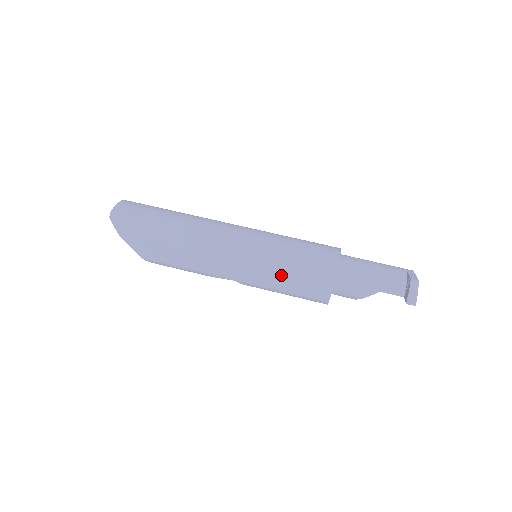
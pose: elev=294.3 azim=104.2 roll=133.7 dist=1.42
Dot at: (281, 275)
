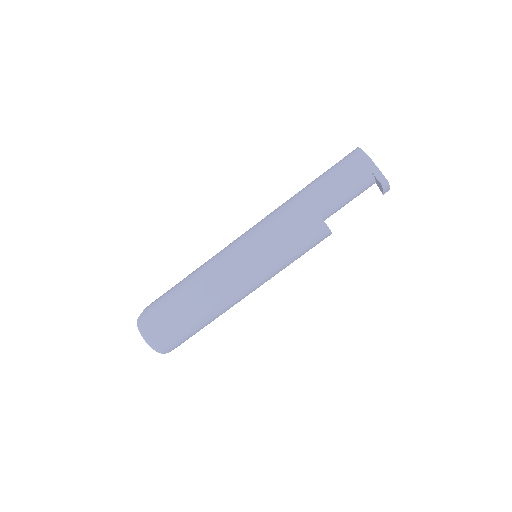
Dot at: occluded
